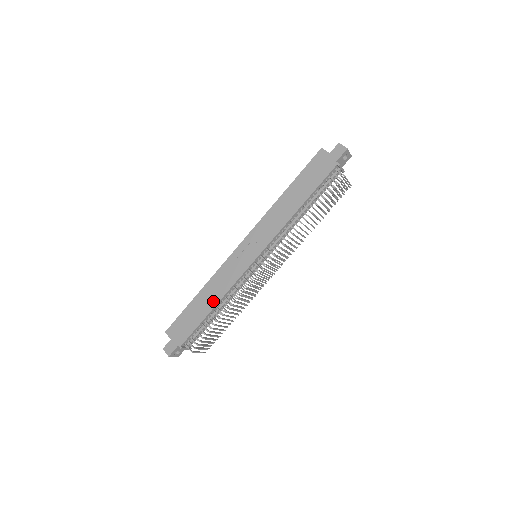
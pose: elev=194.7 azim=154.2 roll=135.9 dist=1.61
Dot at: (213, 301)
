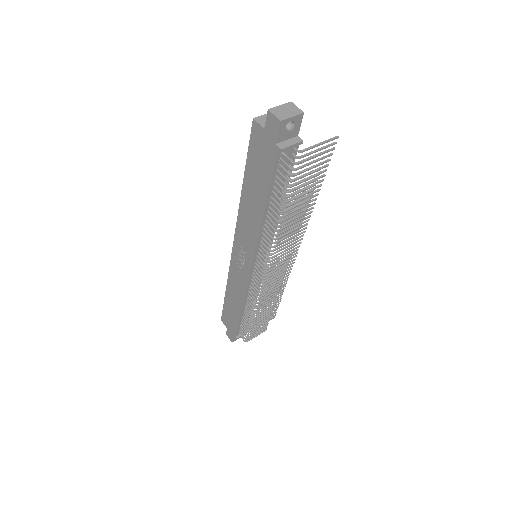
Dot at: (238, 304)
